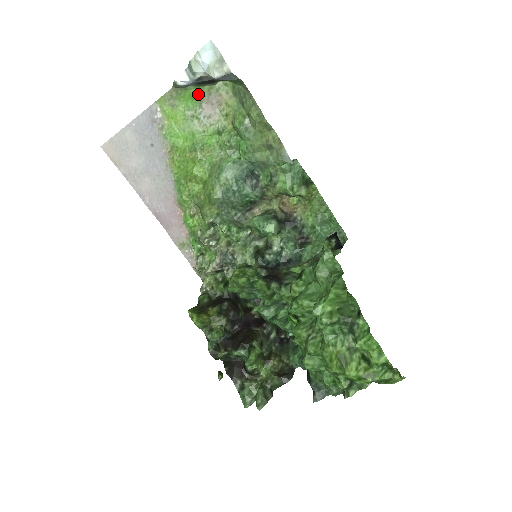
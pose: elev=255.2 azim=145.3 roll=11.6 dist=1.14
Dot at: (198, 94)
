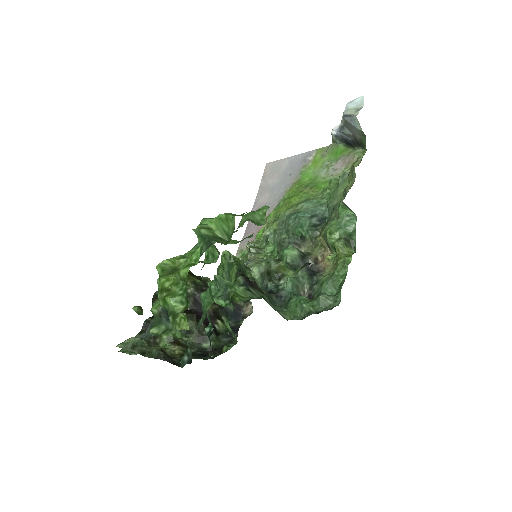
Dot at: (342, 152)
